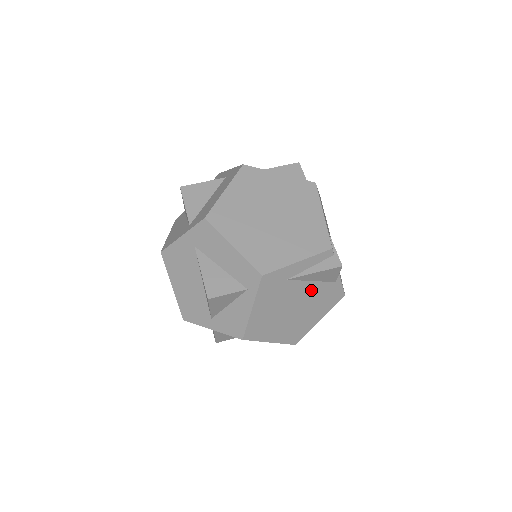
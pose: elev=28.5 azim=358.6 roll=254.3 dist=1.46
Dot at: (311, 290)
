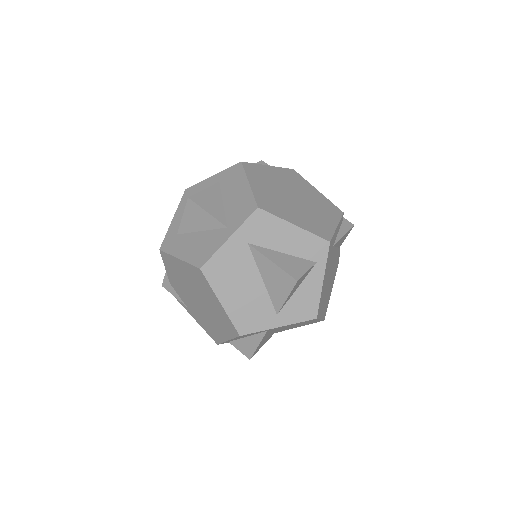
Dot at: (335, 257)
